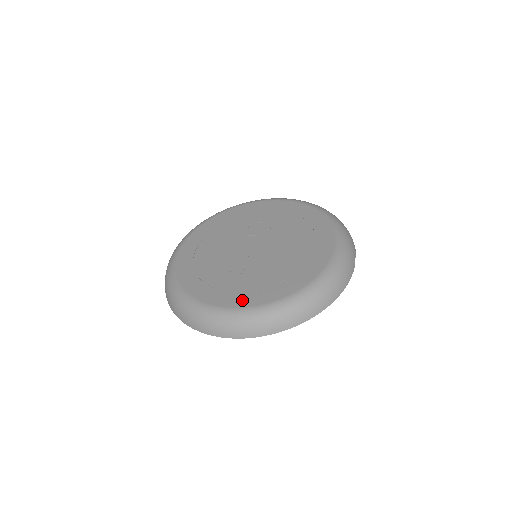
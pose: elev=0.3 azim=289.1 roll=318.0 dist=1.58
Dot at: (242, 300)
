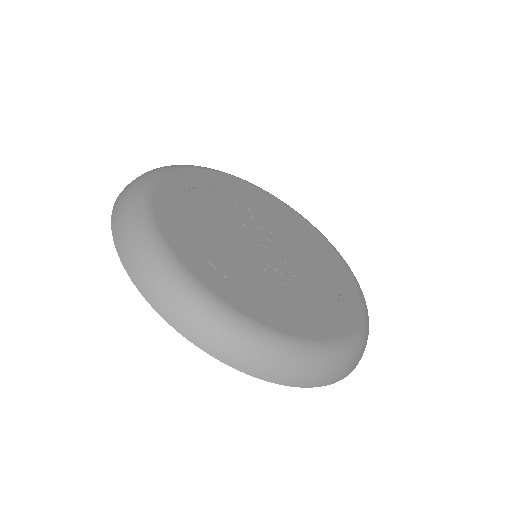
Dot at: (317, 328)
